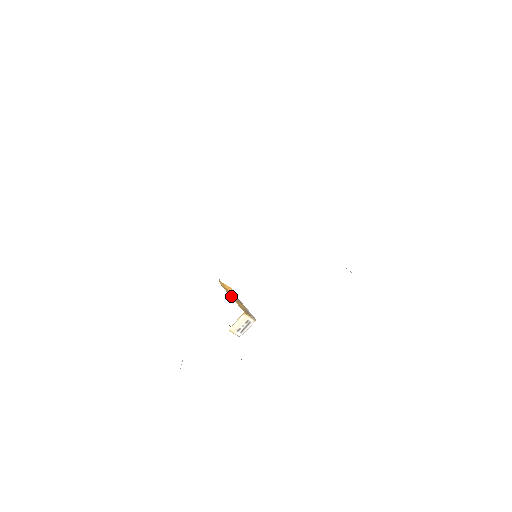
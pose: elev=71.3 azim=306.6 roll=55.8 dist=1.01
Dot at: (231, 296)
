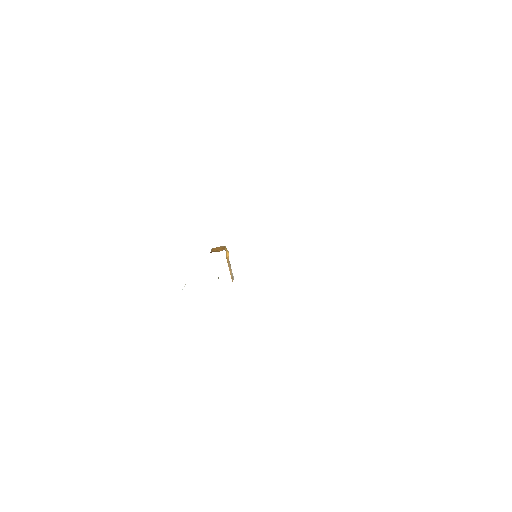
Dot at: (229, 267)
